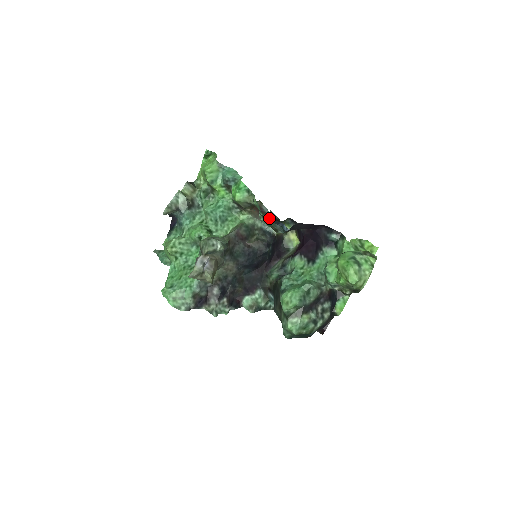
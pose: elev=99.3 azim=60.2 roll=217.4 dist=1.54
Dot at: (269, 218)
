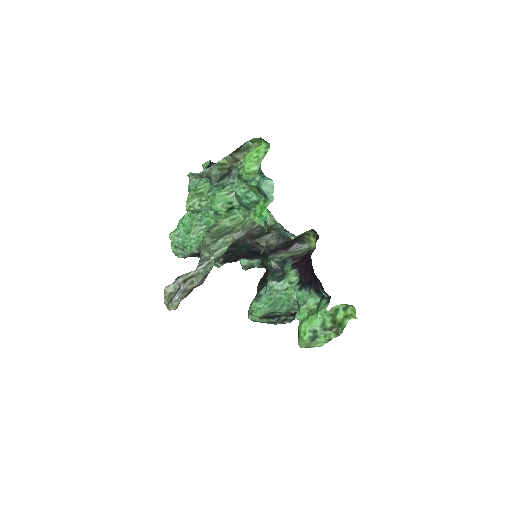
Dot at: occluded
